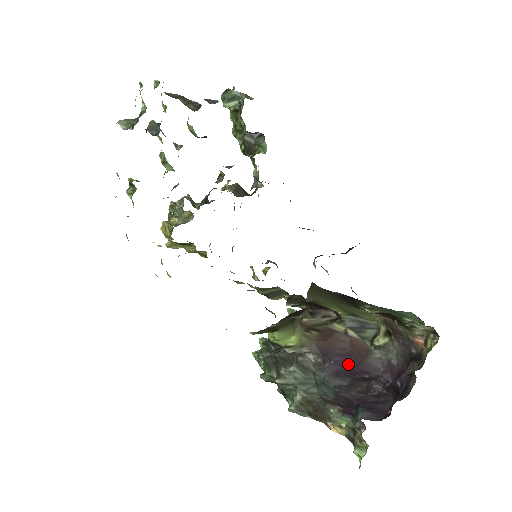
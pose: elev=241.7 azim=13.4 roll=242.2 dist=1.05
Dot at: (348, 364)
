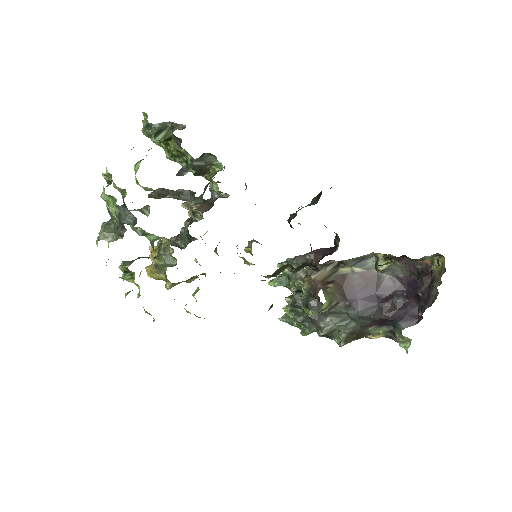
Dot at: (369, 294)
